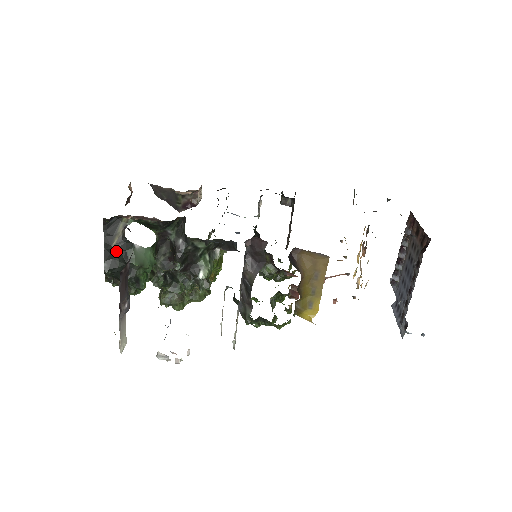
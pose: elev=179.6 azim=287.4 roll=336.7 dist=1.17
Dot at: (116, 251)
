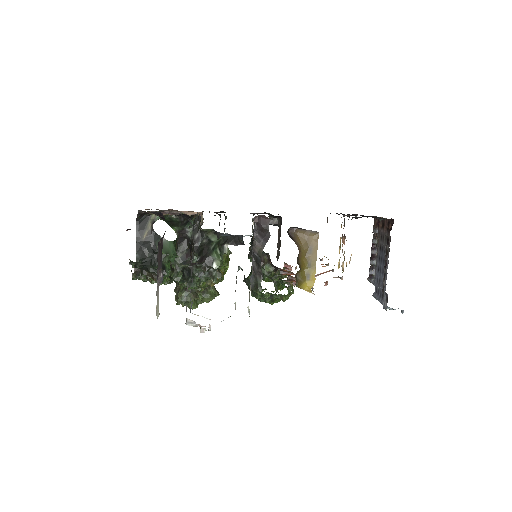
Dot at: (146, 243)
